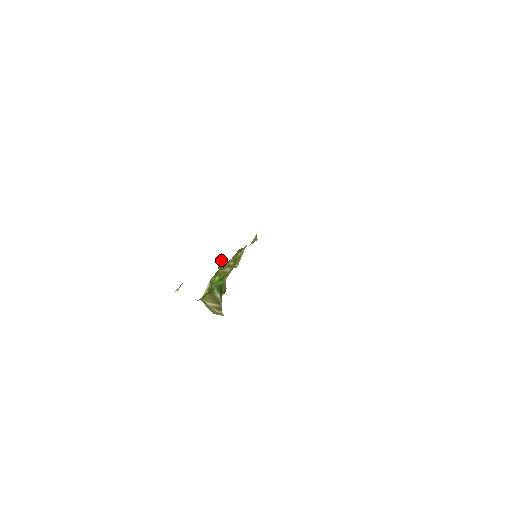
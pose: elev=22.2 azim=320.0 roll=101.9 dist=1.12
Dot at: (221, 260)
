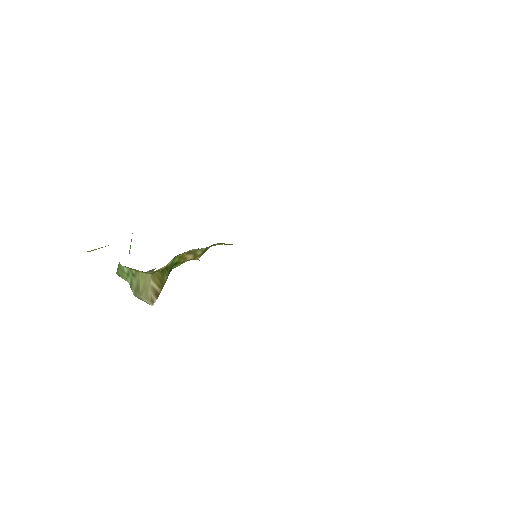
Dot at: occluded
